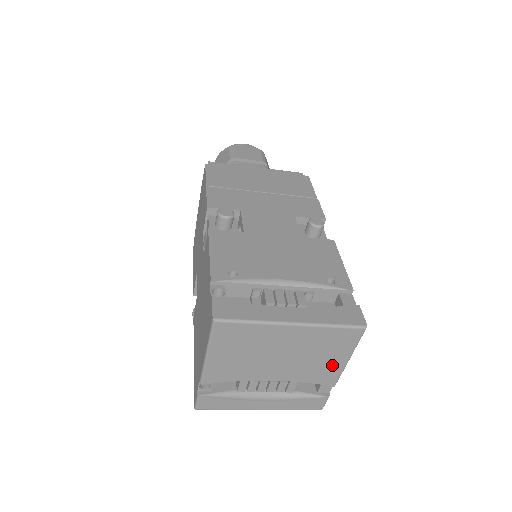
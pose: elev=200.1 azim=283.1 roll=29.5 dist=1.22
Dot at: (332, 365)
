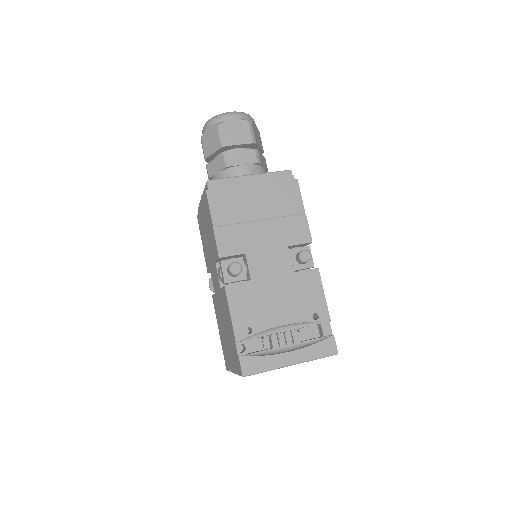
Dot at: occluded
